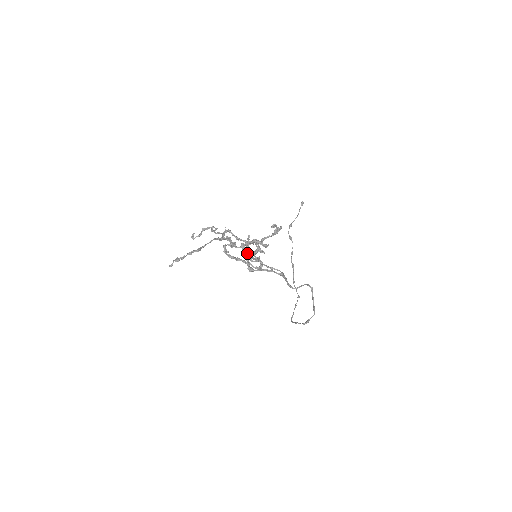
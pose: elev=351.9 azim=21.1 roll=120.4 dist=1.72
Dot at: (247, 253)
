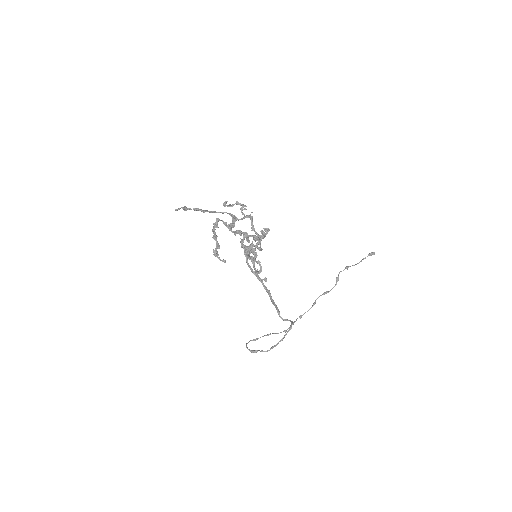
Dot at: occluded
